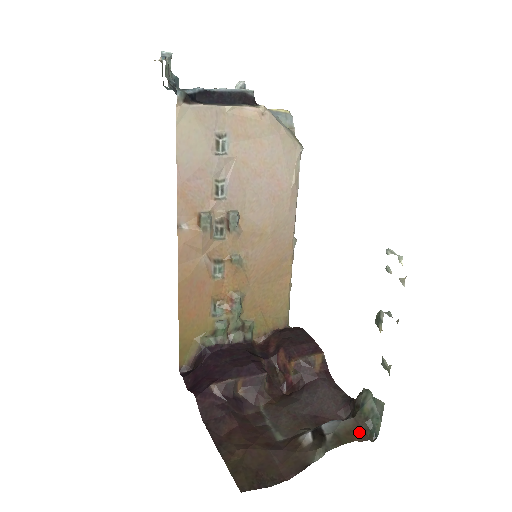
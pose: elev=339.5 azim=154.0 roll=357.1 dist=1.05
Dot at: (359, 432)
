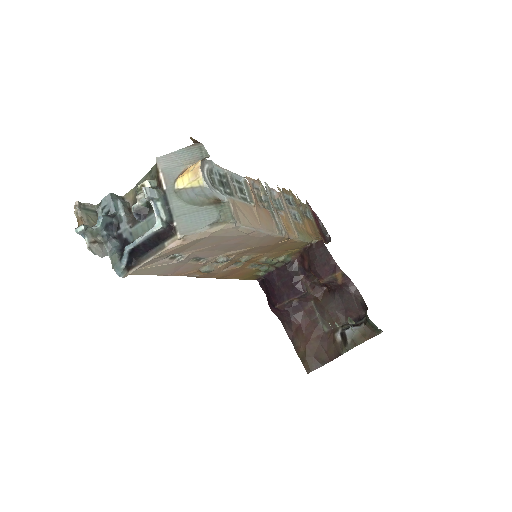
Dot at: (369, 334)
